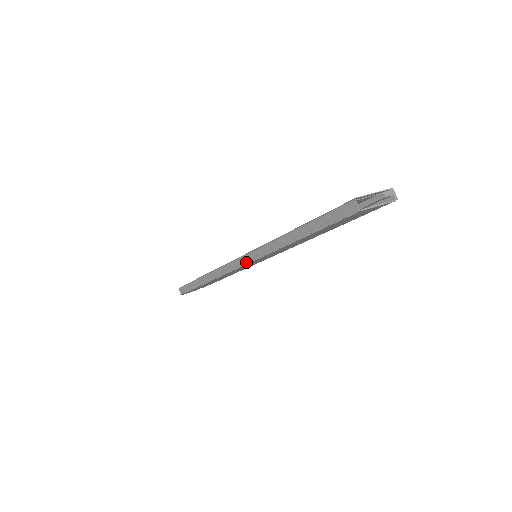
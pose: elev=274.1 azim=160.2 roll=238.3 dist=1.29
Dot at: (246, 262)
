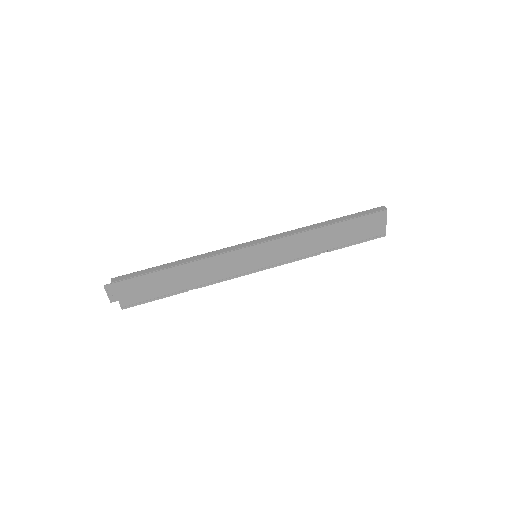
Dot at: (265, 240)
